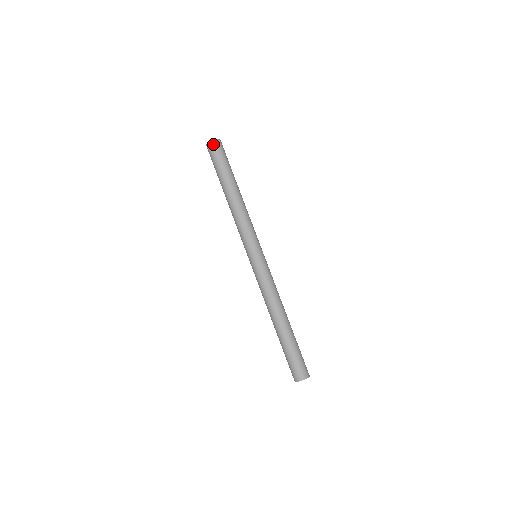
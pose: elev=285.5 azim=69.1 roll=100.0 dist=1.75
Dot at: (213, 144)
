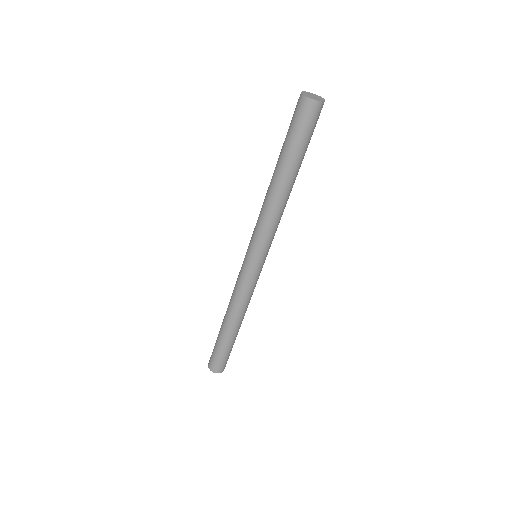
Dot at: (308, 104)
